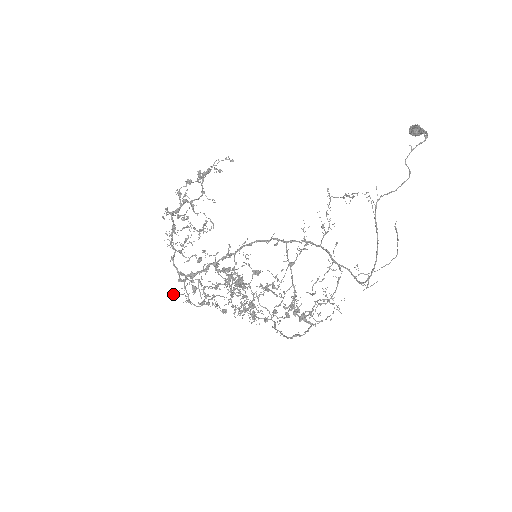
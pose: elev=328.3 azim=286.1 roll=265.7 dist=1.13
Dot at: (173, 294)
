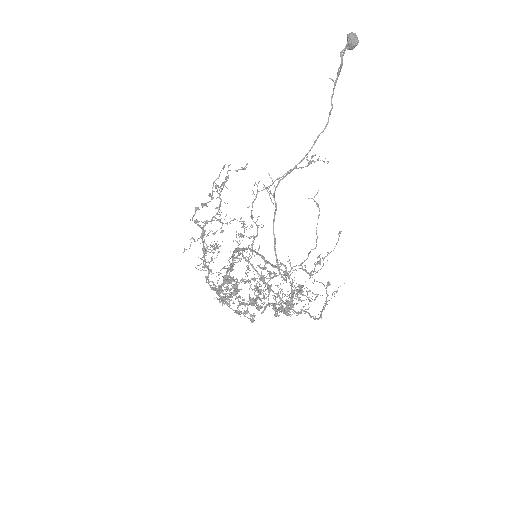
Dot at: occluded
